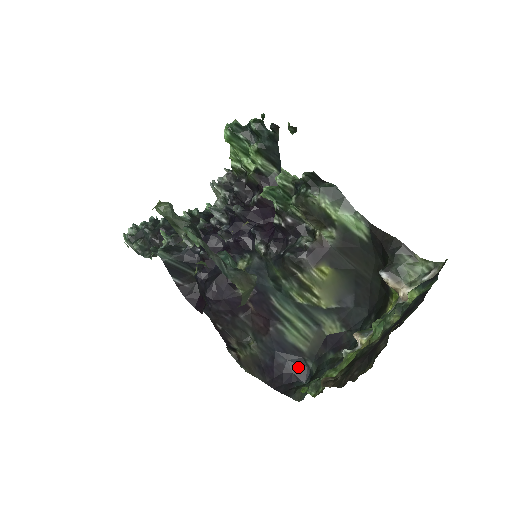
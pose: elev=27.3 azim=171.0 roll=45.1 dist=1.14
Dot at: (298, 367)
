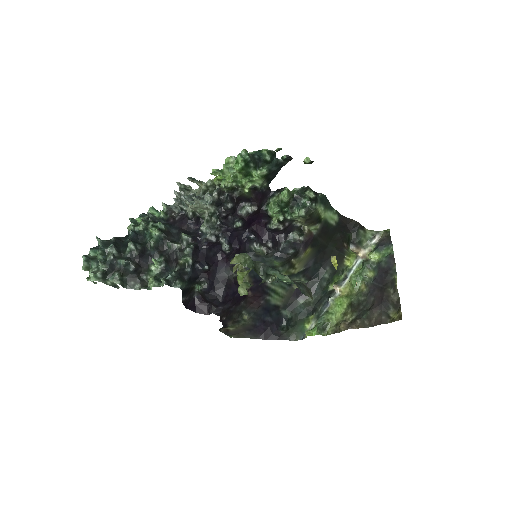
Dot at: (276, 317)
